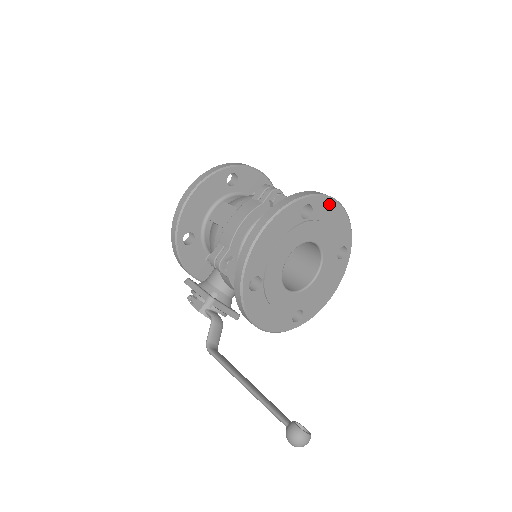
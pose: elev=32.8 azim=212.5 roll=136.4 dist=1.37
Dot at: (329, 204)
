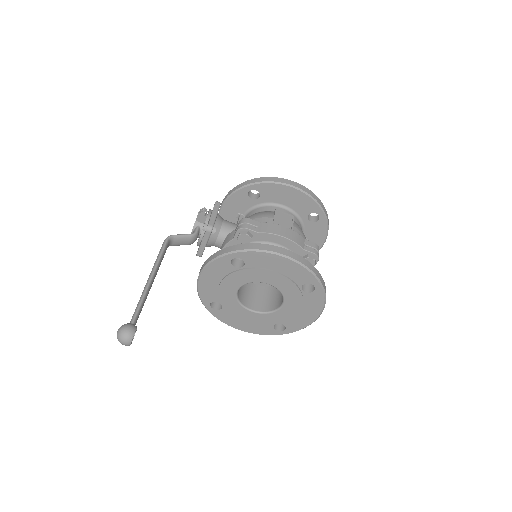
Dot at: (319, 305)
